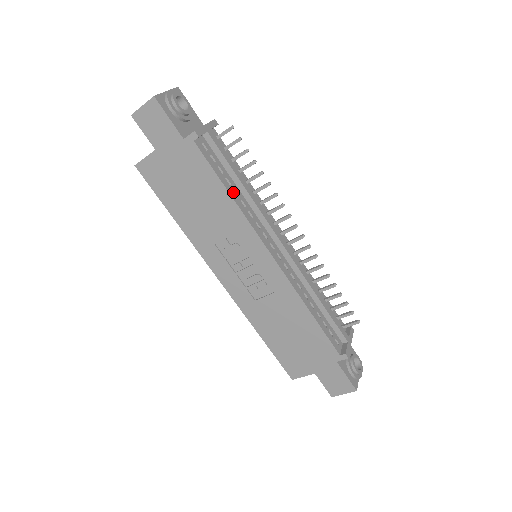
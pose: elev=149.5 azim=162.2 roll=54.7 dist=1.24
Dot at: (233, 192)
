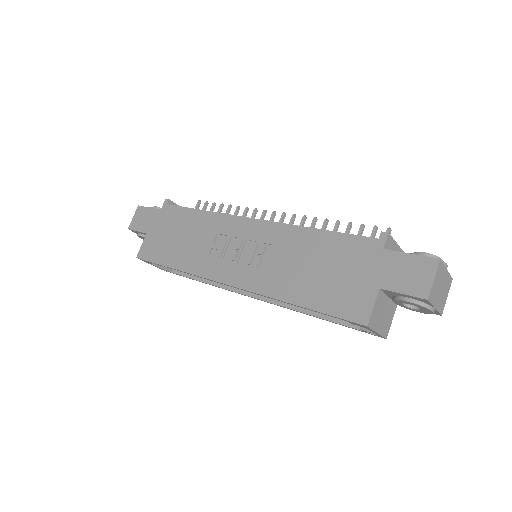
Dot at: occluded
